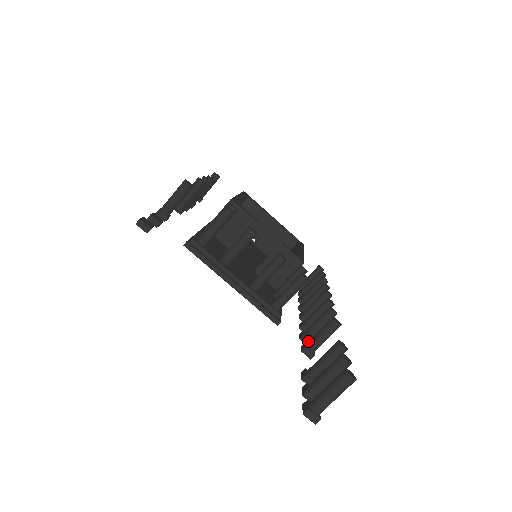
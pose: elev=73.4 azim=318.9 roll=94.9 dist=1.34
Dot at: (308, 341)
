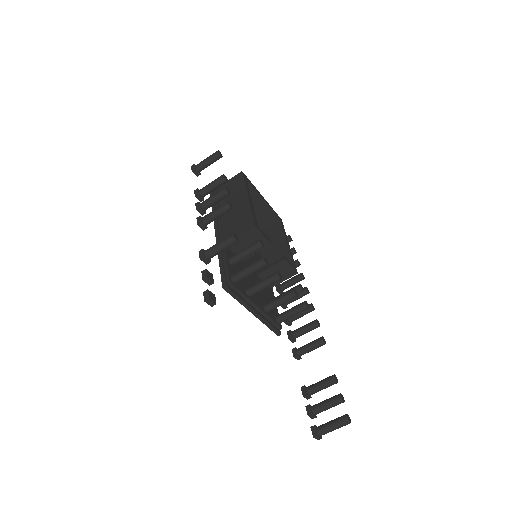
Dot at: (294, 340)
